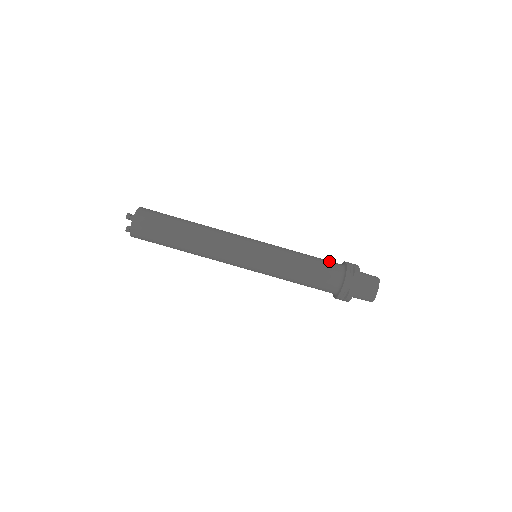
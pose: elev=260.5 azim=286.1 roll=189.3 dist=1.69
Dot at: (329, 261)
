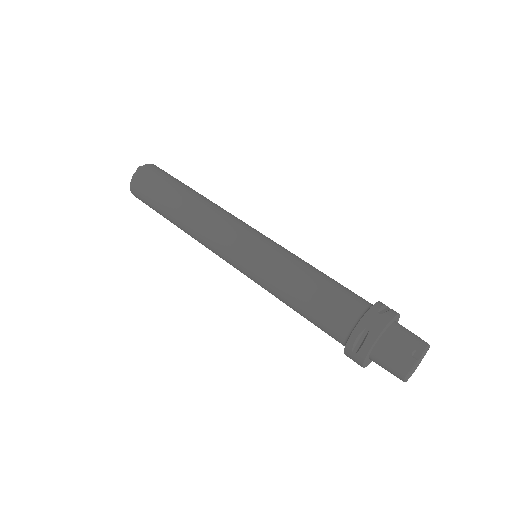
Dot at: occluded
